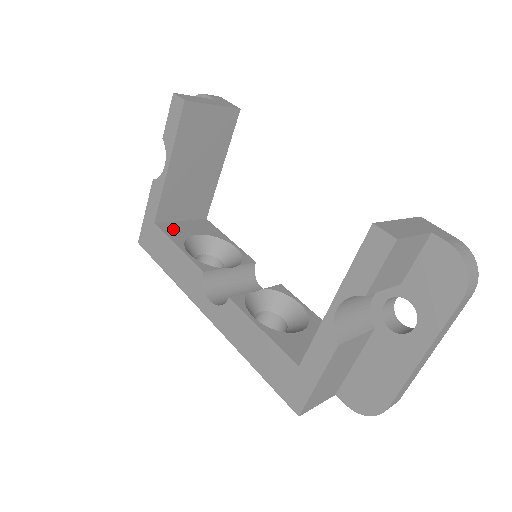
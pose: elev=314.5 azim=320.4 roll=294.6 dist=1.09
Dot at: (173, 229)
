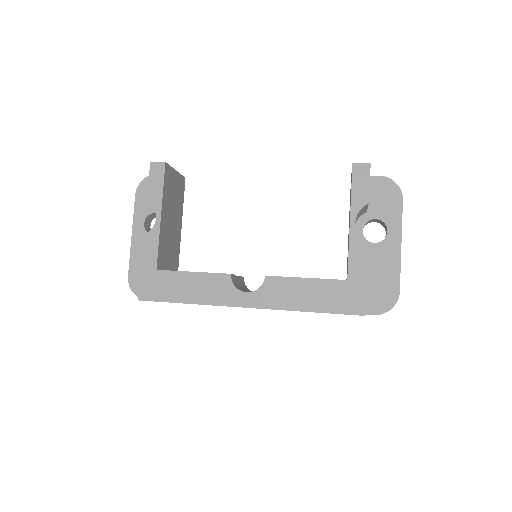
Dot at: occluded
